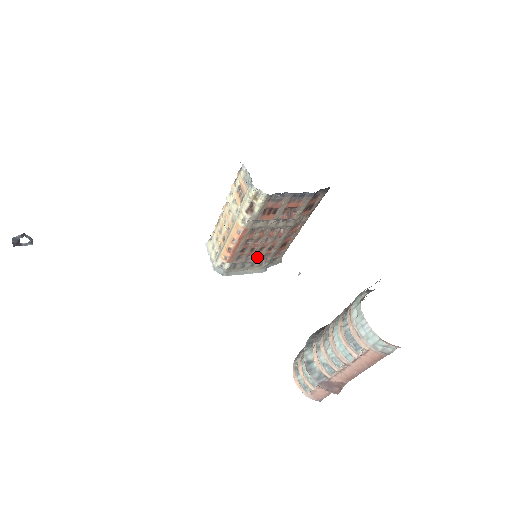
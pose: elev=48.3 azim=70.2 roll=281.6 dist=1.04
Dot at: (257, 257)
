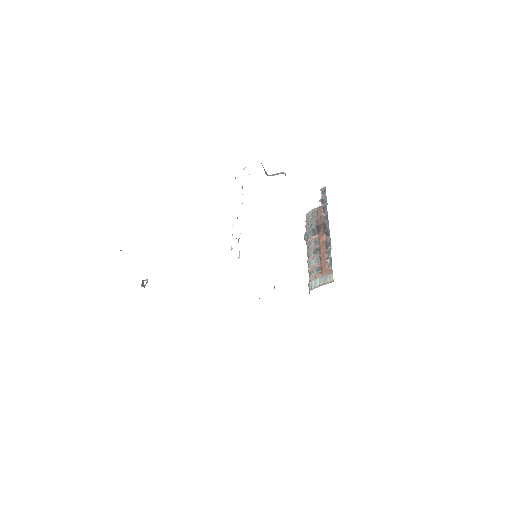
Dot at: occluded
